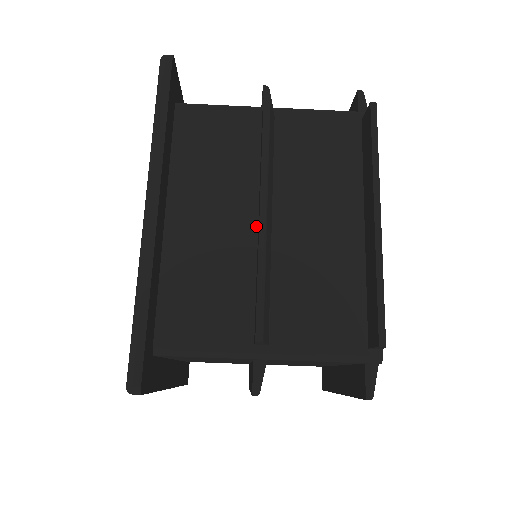
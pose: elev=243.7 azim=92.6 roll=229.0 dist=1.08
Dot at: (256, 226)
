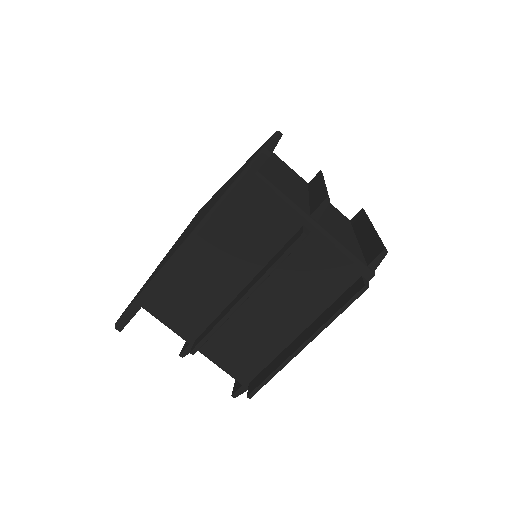
Dot at: (243, 288)
